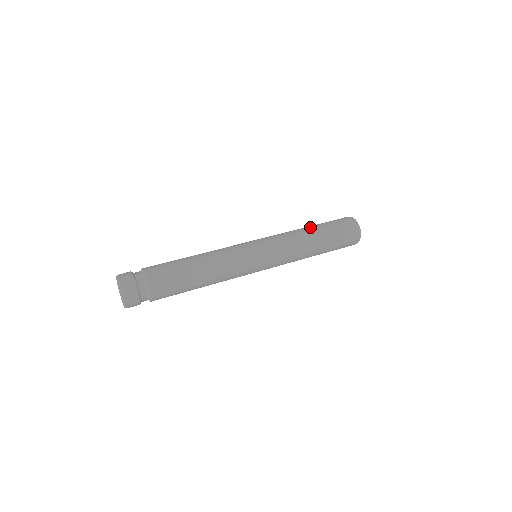
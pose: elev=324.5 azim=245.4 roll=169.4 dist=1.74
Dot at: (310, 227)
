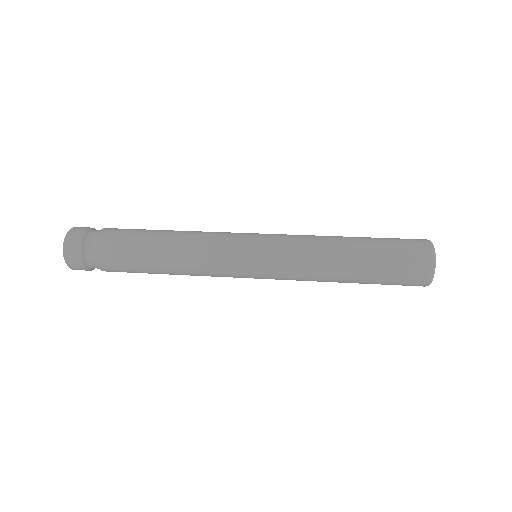
Dot at: occluded
